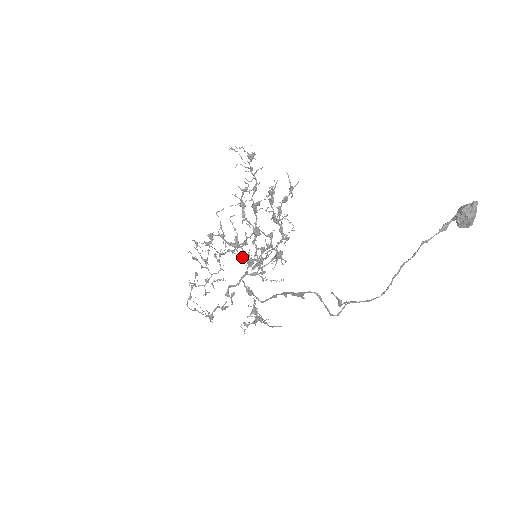
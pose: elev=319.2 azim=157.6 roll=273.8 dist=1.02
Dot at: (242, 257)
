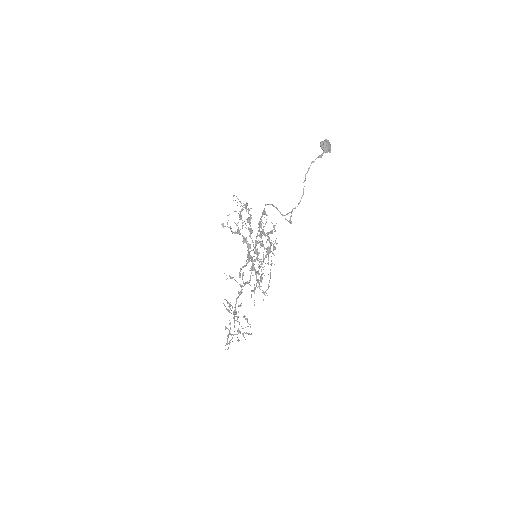
Dot at: (243, 241)
